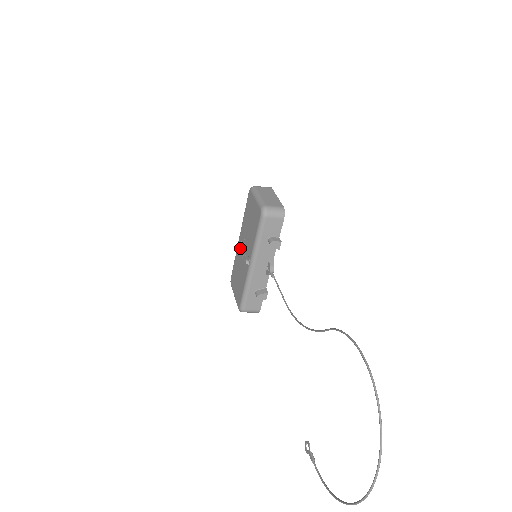
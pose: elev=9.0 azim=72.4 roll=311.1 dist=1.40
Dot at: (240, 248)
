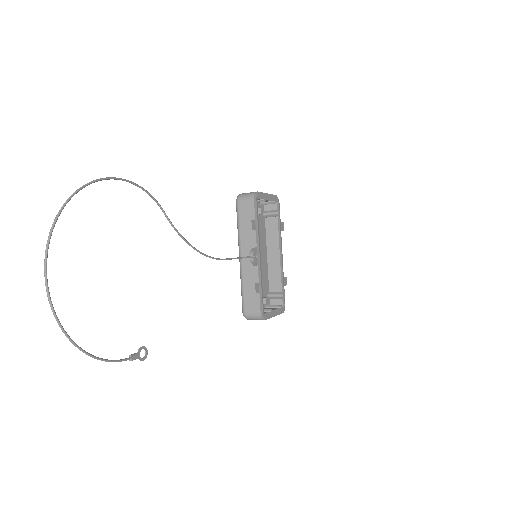
Dot at: occluded
